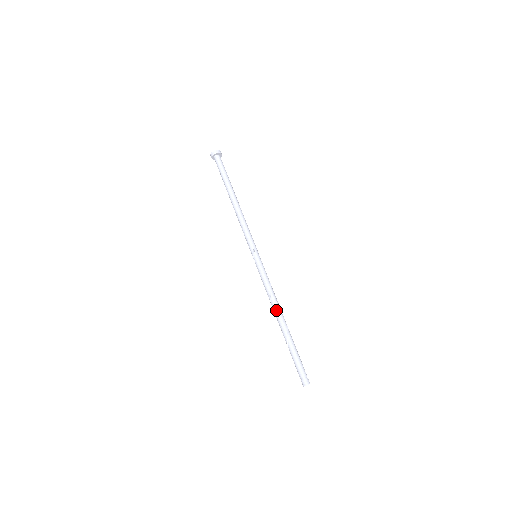
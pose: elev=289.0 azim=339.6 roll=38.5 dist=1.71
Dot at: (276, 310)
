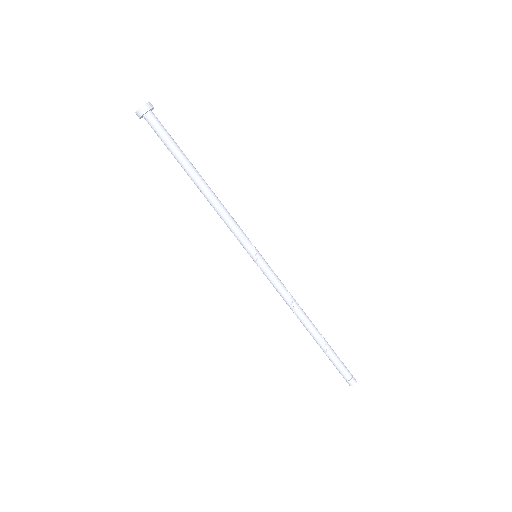
Dot at: (304, 316)
